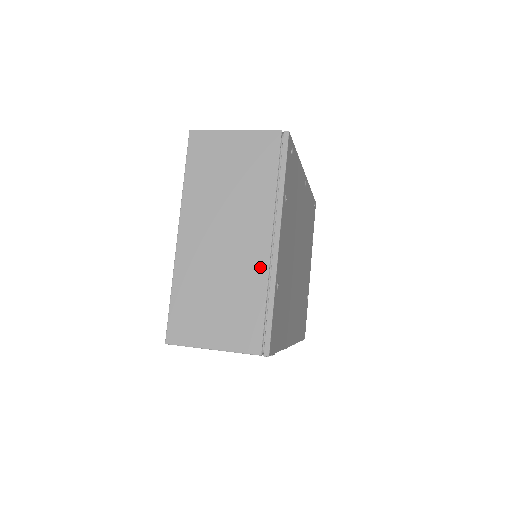
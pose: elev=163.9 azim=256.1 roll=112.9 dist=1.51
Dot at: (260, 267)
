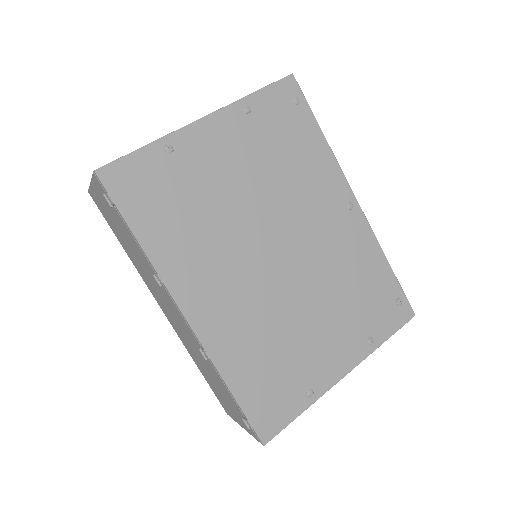
Dot at: occluded
